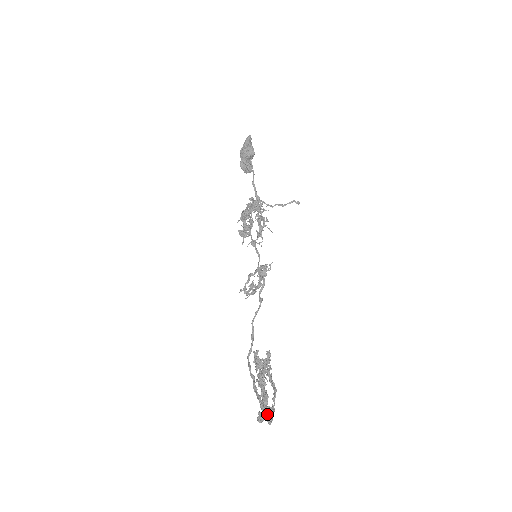
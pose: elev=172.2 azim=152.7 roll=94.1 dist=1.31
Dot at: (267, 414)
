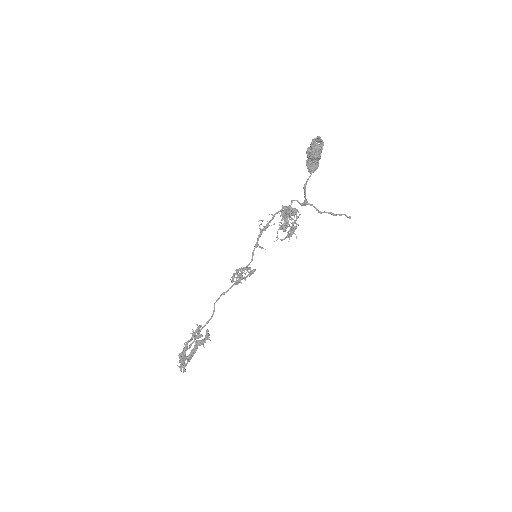
Dot at: occluded
